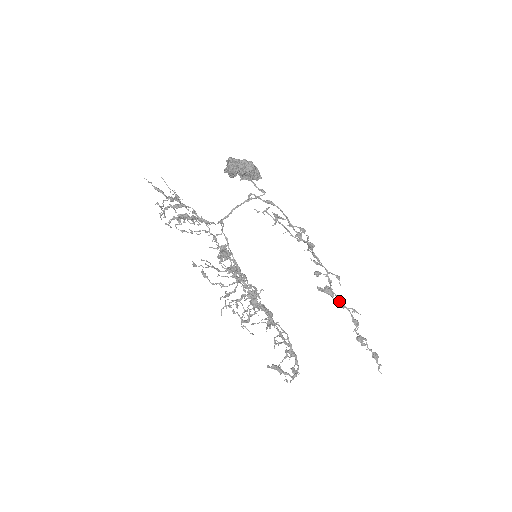
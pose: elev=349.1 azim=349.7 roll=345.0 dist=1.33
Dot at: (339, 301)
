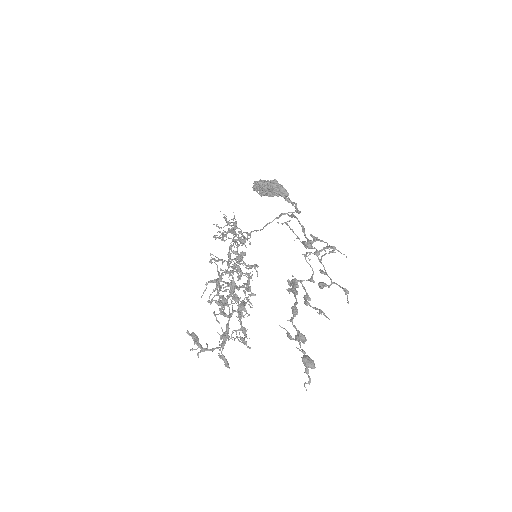
Dot at: (291, 288)
